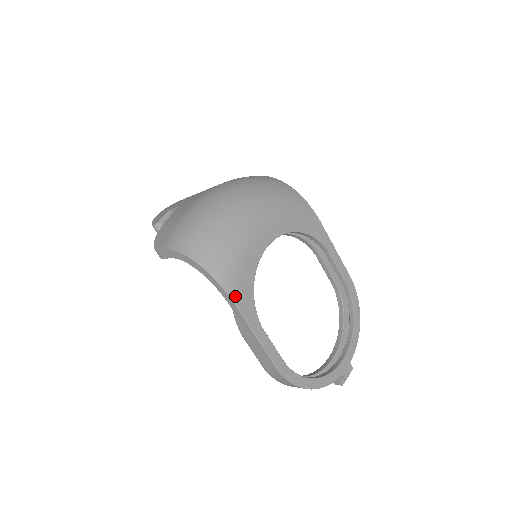
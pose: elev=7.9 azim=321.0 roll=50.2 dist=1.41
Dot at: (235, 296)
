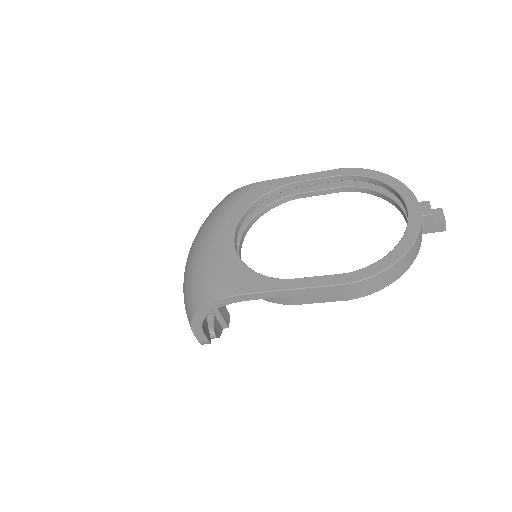
Dot at: (240, 290)
